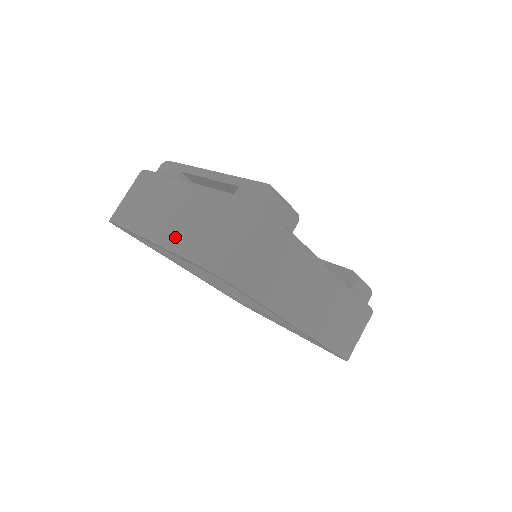
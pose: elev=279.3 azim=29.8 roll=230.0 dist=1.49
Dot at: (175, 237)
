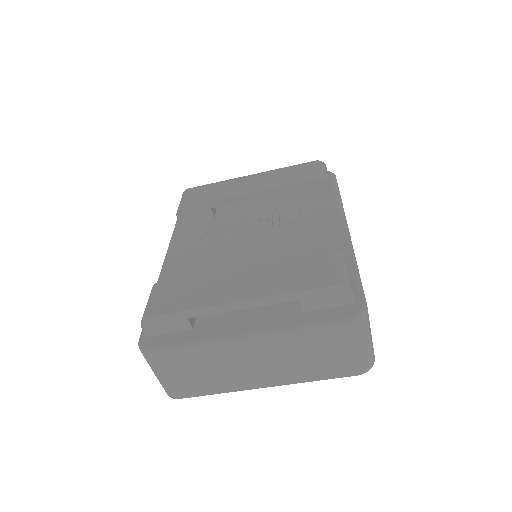
Dot at: (297, 374)
